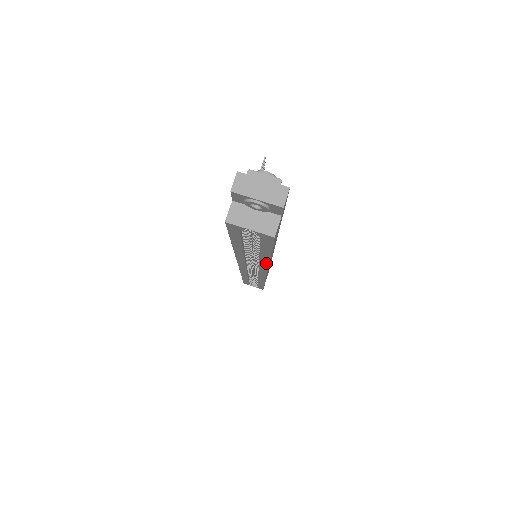
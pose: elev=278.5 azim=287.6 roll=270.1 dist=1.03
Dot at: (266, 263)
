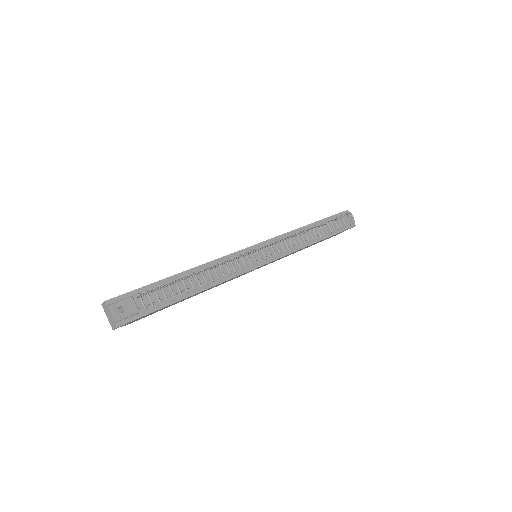
Dot at: occluded
